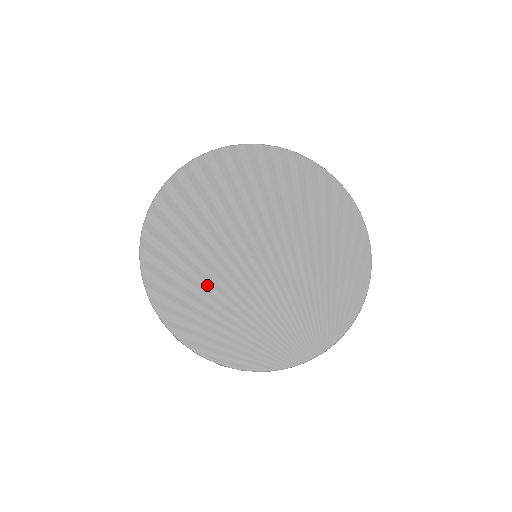
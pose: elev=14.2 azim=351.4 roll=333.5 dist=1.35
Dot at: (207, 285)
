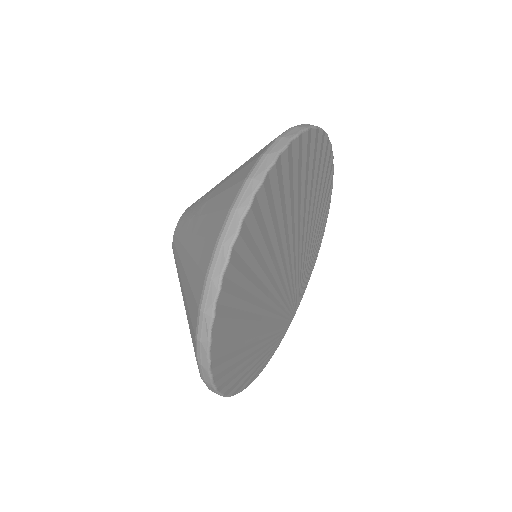
Dot at: (253, 335)
